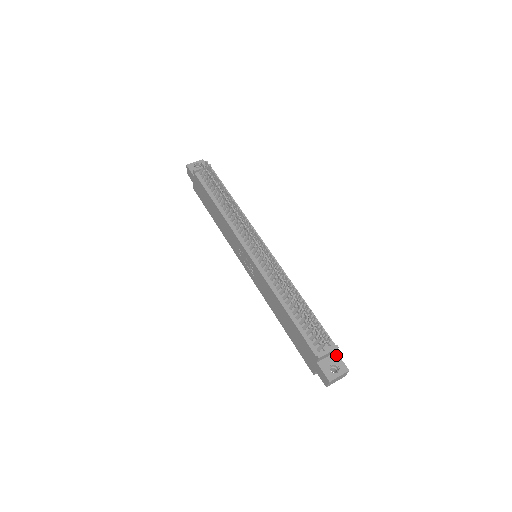
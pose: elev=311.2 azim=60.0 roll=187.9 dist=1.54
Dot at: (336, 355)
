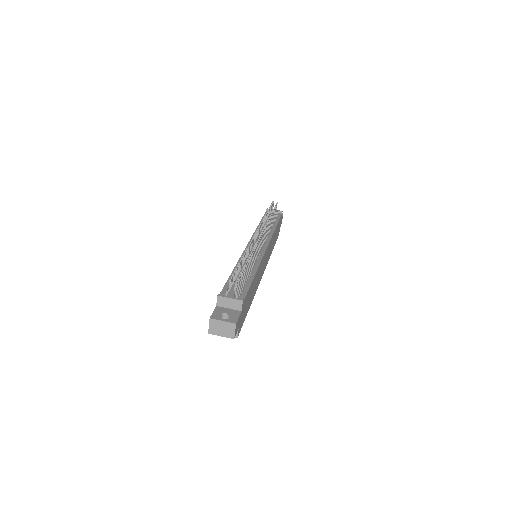
Dot at: (238, 312)
